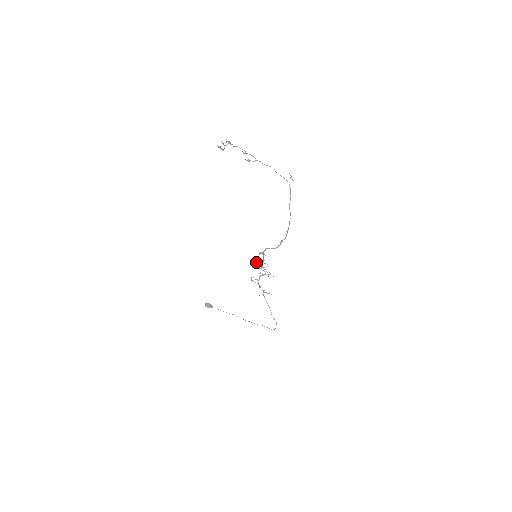
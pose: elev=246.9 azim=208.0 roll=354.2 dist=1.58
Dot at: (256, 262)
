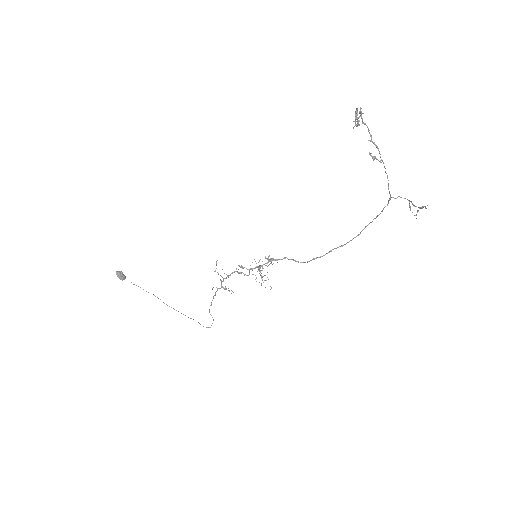
Dot at: occluded
